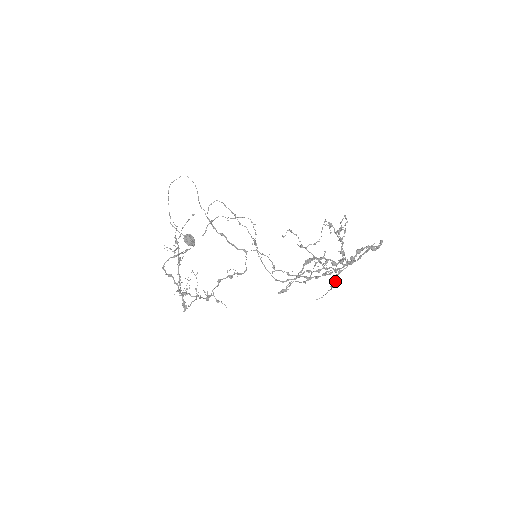
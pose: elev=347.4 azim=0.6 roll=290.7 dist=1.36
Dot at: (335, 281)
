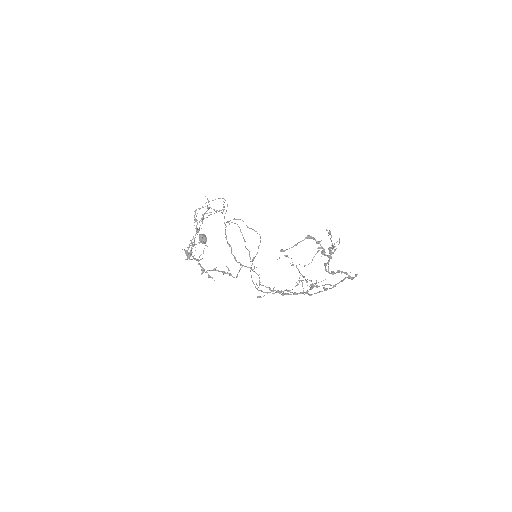
Dot at: occluded
